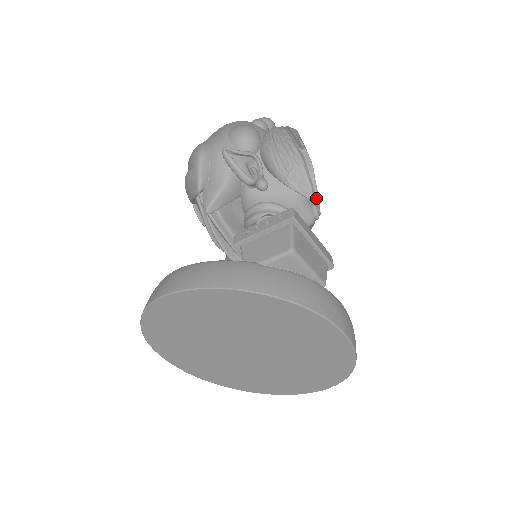
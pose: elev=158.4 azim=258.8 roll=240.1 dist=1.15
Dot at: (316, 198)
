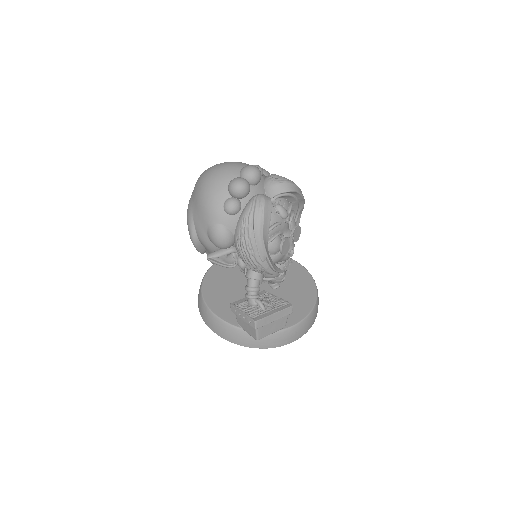
Dot at: (289, 246)
